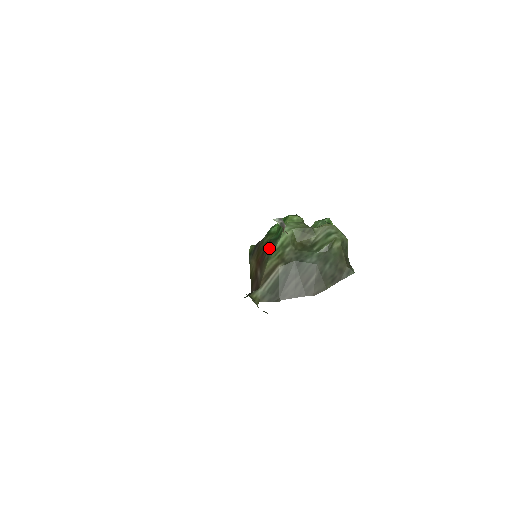
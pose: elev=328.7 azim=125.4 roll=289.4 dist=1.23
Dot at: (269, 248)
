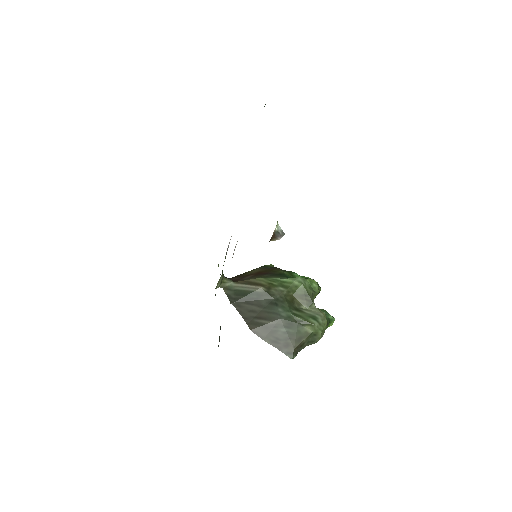
Dot at: (275, 275)
